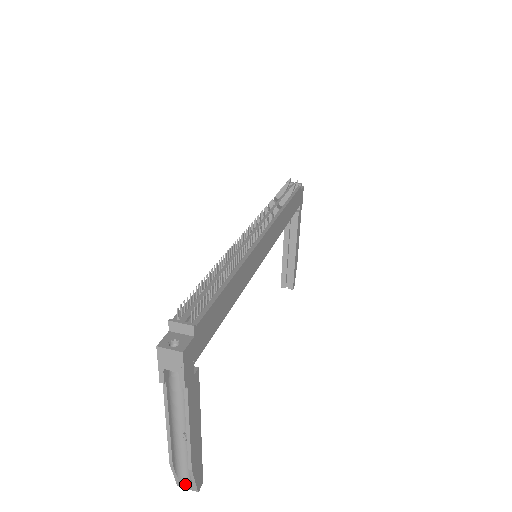
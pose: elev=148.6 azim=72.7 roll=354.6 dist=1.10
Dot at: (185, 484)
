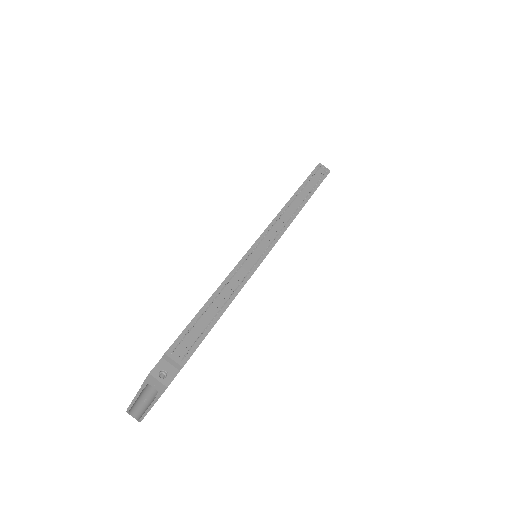
Dot at: (132, 415)
